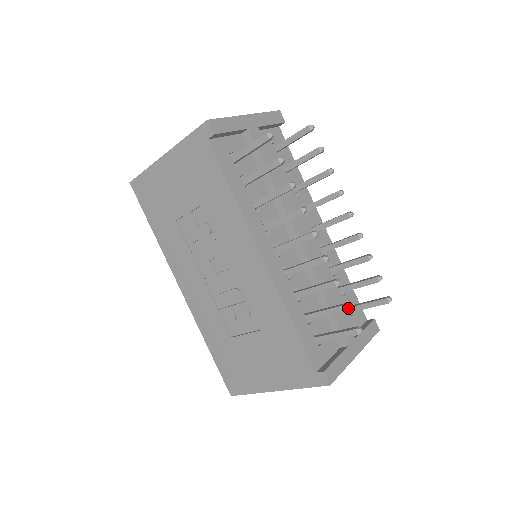
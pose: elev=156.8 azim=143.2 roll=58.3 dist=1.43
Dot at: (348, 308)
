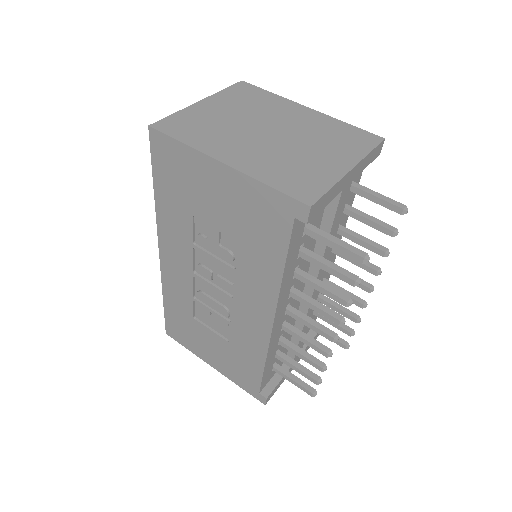
Dot at: (318, 384)
